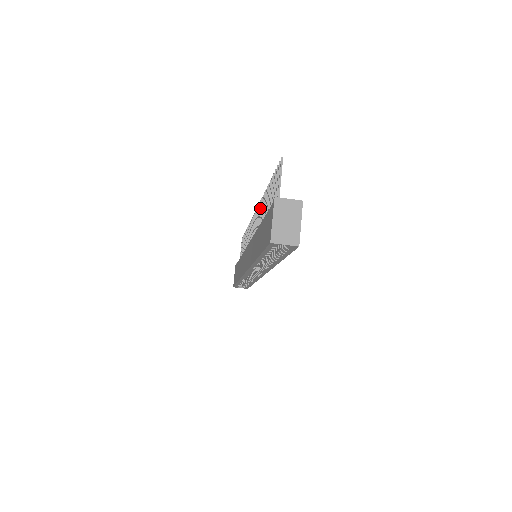
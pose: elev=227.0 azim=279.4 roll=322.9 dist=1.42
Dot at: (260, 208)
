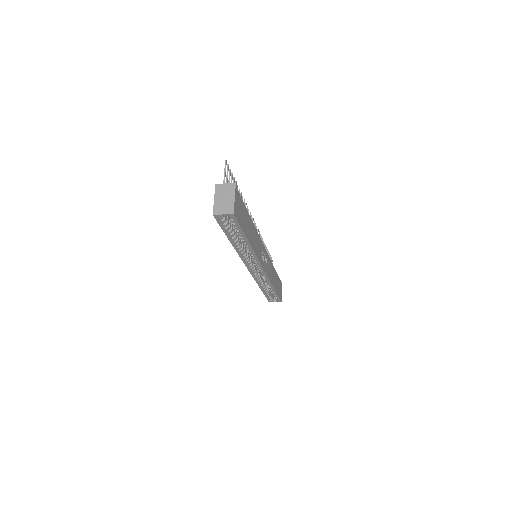
Dot at: occluded
